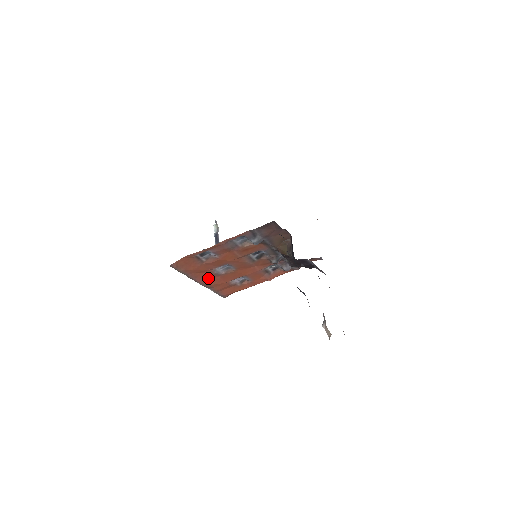
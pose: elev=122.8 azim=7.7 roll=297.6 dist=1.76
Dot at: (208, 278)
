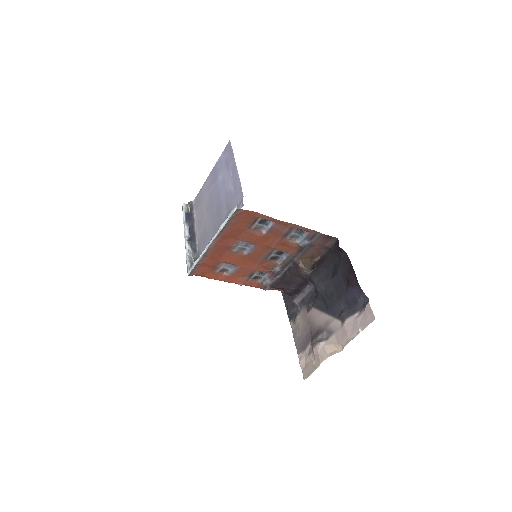
Dot at: (223, 245)
